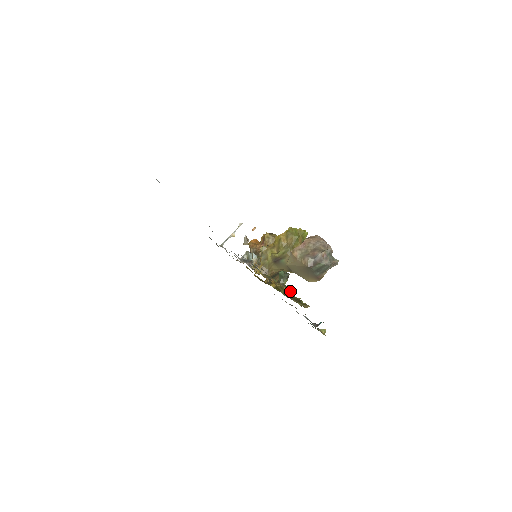
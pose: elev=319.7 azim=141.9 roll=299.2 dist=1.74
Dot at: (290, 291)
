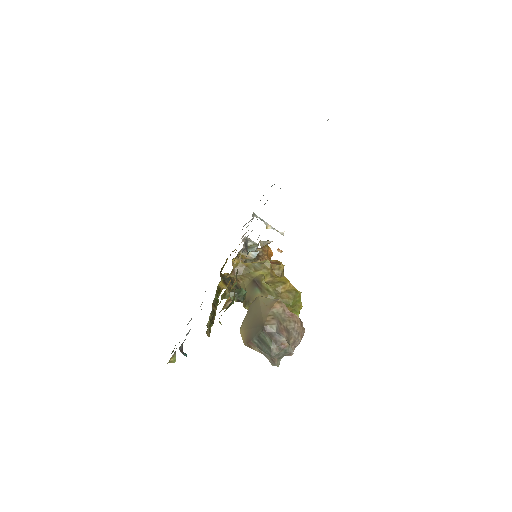
Dot at: occluded
